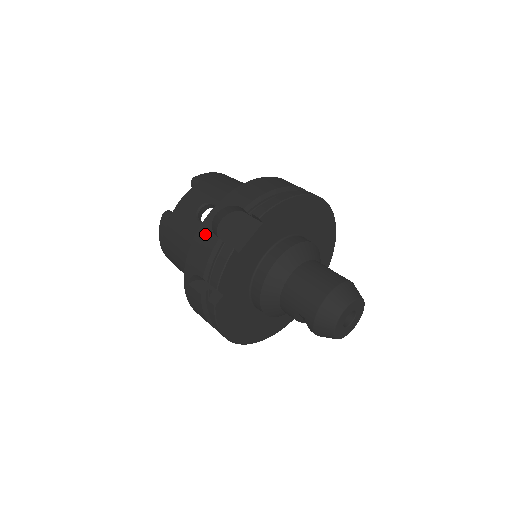
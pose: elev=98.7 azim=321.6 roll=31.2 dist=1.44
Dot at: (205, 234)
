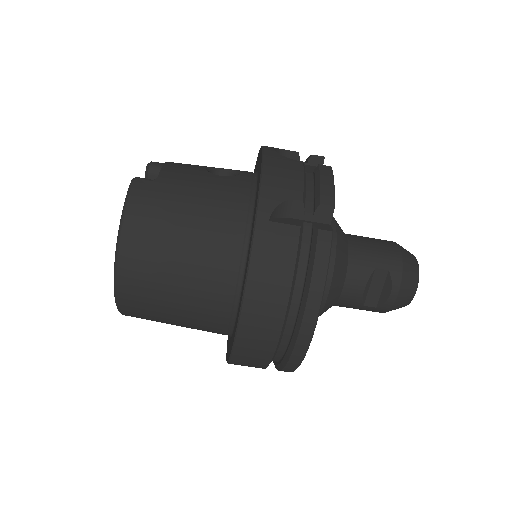
Dot at: (279, 159)
